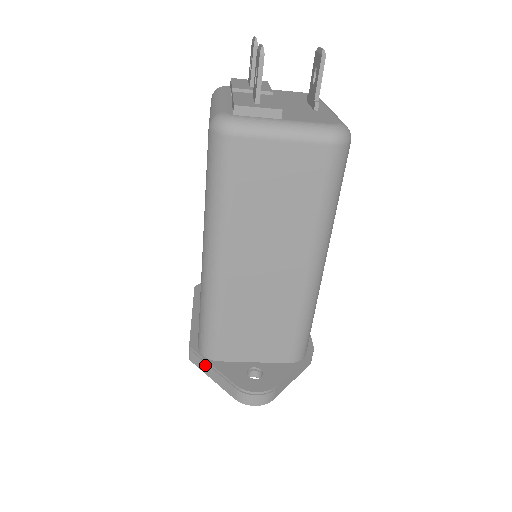
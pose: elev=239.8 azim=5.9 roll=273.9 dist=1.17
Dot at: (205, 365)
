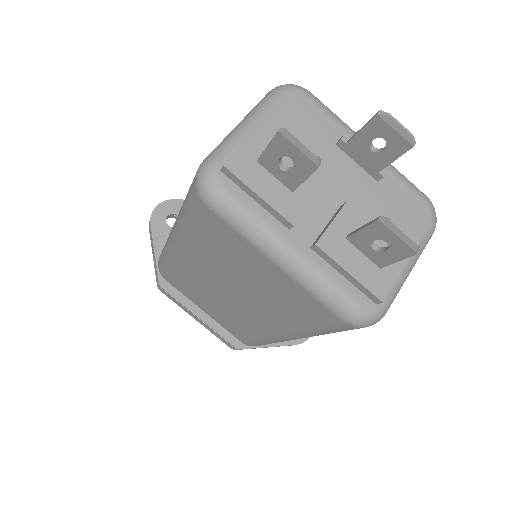
Dot at: occluded
